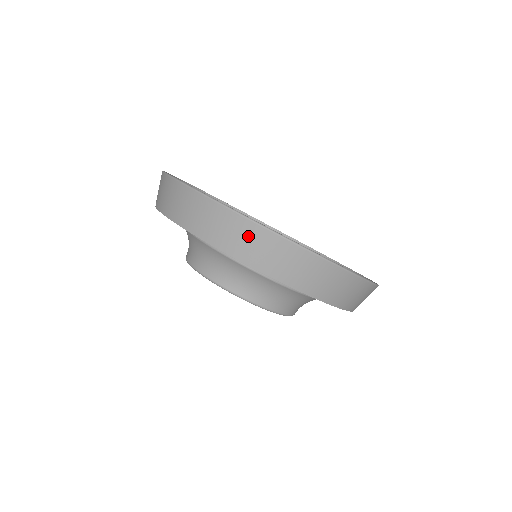
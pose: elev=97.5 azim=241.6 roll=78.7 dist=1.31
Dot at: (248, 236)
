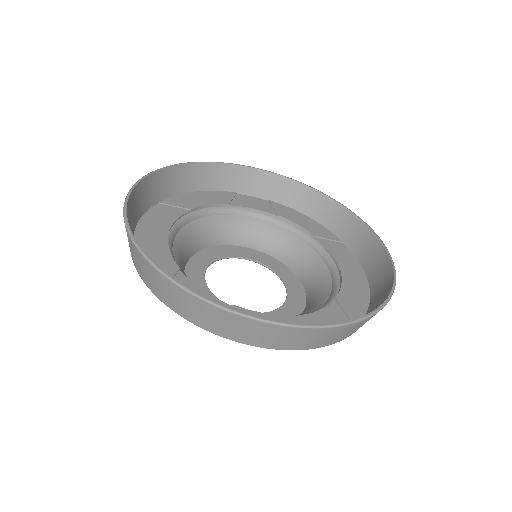
Dot at: (169, 290)
